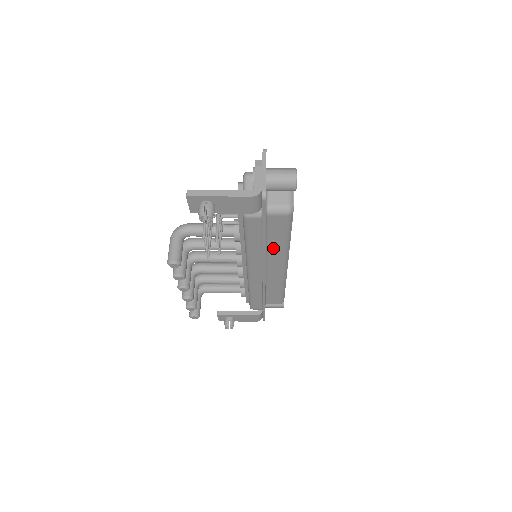
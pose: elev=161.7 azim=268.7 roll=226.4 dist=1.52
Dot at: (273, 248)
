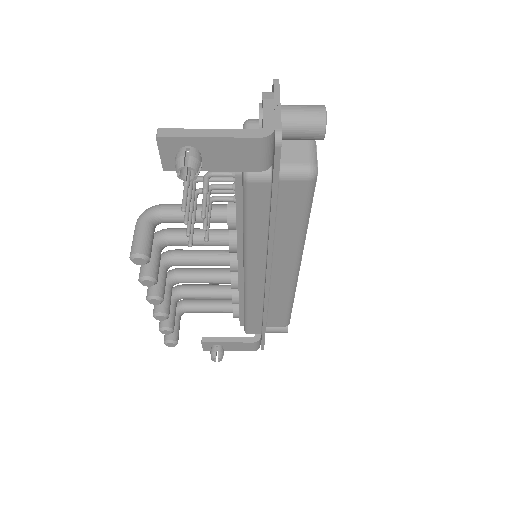
Dot at: (282, 239)
